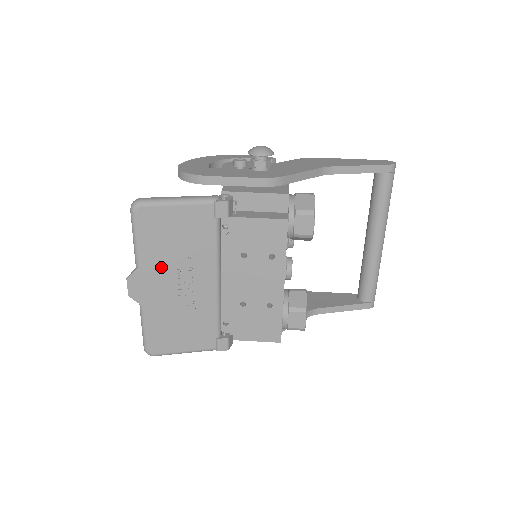
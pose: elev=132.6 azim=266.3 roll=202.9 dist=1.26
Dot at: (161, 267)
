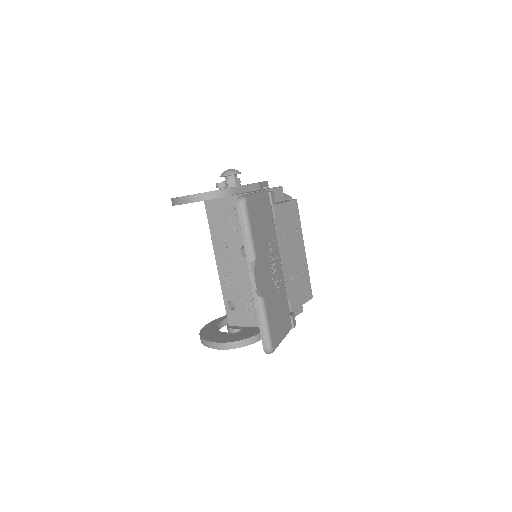
Dot at: (263, 255)
